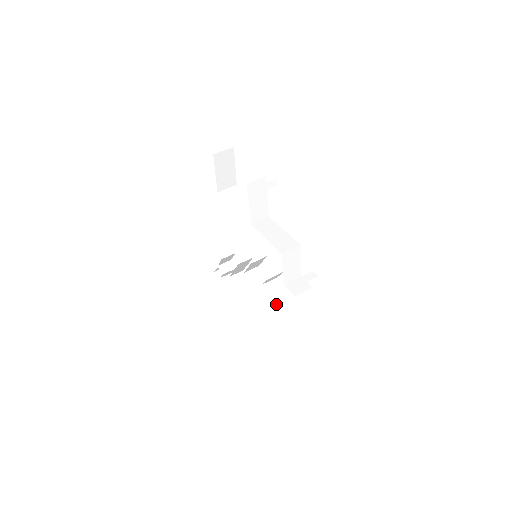
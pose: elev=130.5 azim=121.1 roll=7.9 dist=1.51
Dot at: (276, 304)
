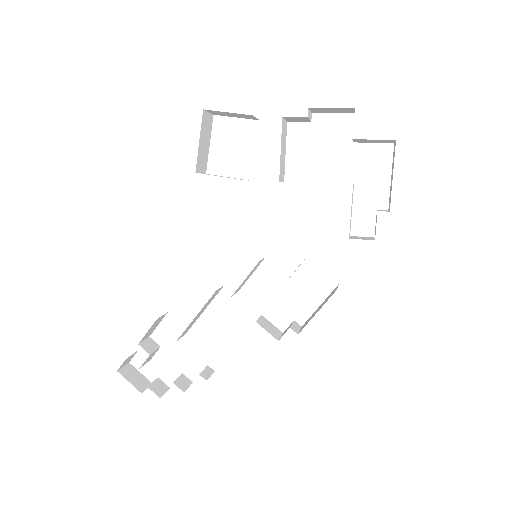
Dot at: (281, 332)
